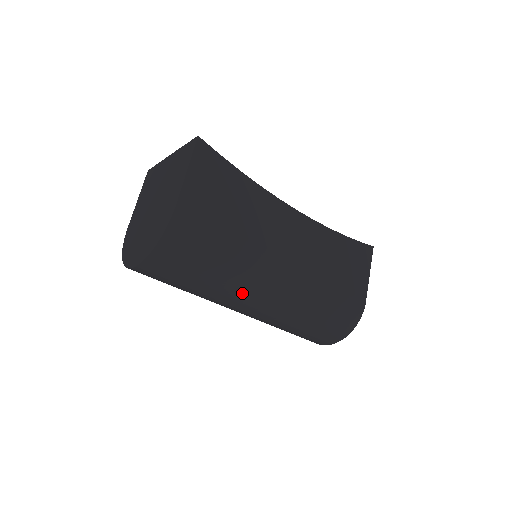
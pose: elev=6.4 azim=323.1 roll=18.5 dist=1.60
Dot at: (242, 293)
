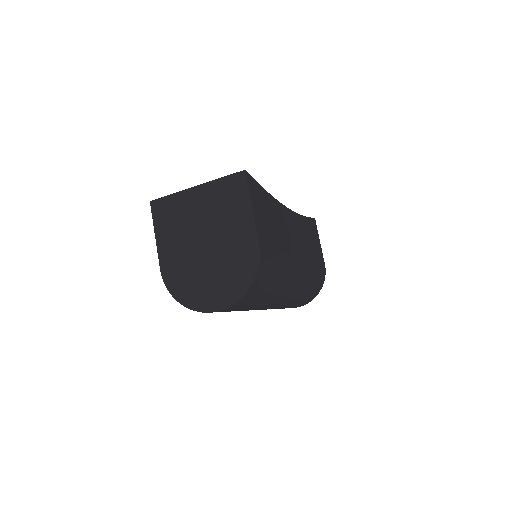
Dot at: (281, 296)
